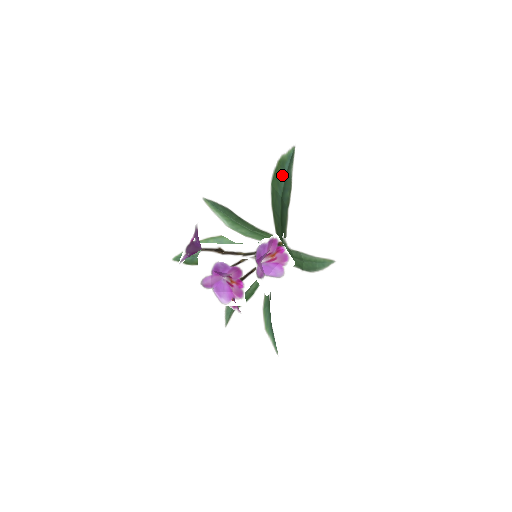
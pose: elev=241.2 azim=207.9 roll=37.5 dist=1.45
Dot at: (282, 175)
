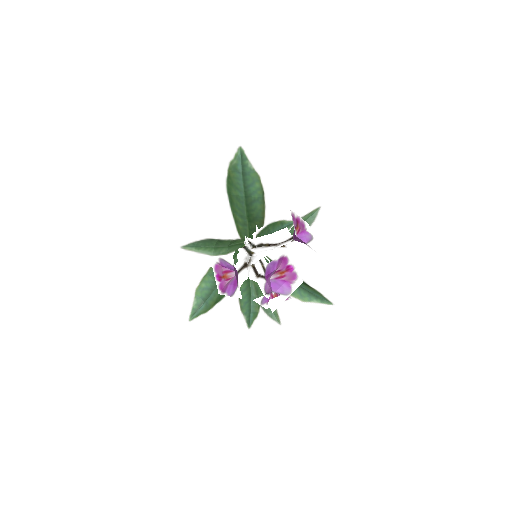
Dot at: (238, 178)
